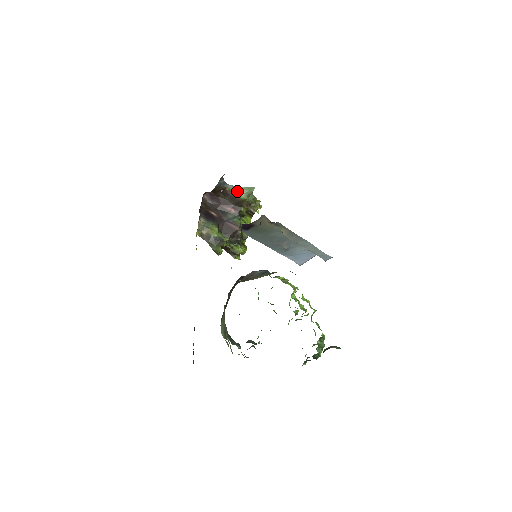
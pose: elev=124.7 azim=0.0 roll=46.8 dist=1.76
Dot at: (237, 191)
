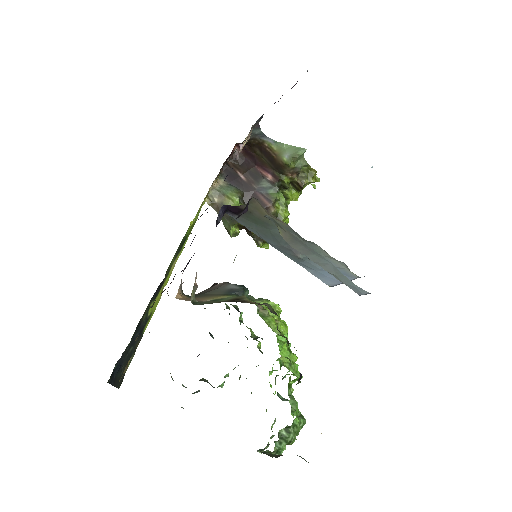
Dot at: (279, 150)
